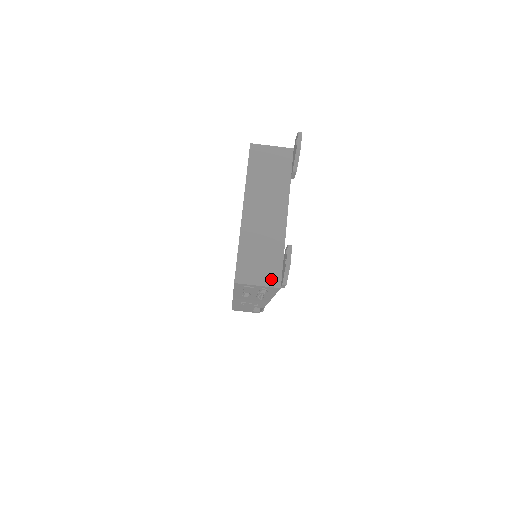
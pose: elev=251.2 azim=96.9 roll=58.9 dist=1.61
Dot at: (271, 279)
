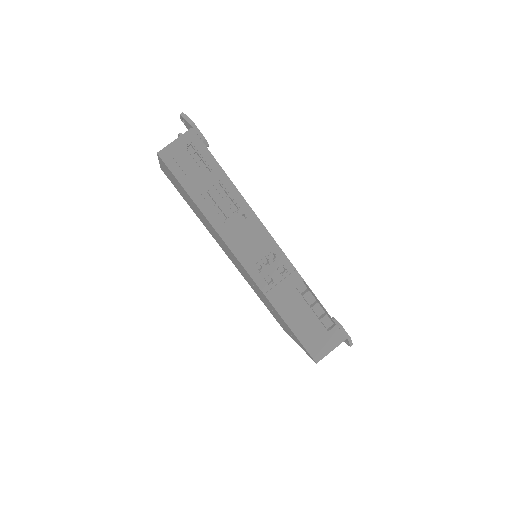
Dot at: occluded
